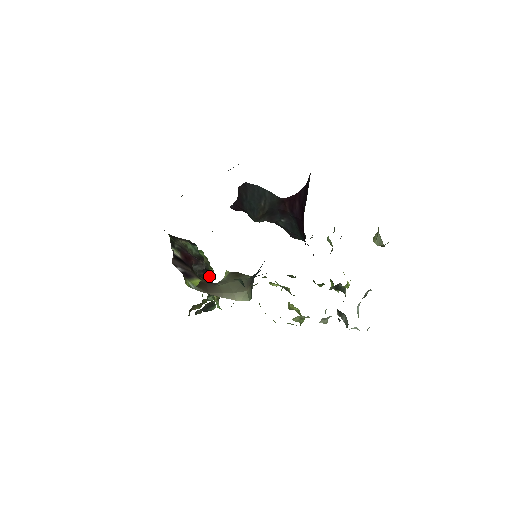
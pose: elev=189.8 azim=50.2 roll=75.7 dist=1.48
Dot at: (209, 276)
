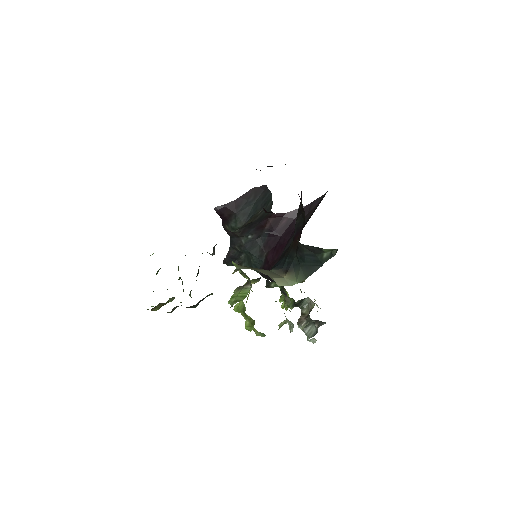
Dot at: occluded
